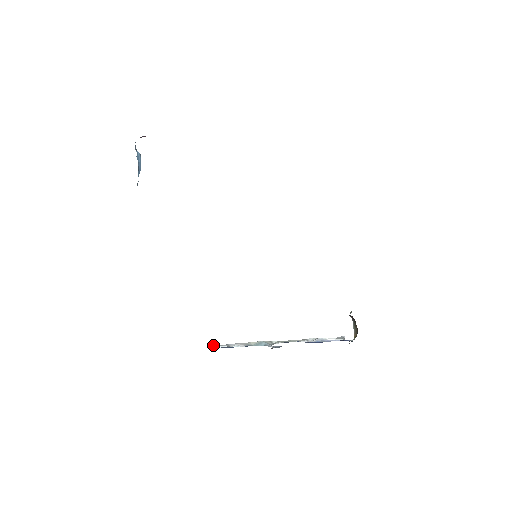
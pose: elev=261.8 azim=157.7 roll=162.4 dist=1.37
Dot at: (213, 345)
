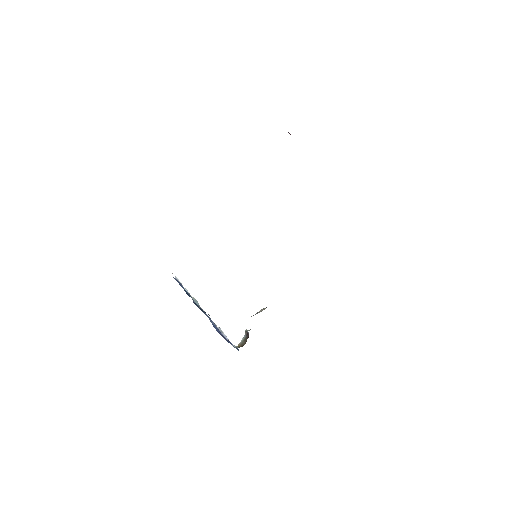
Dot at: occluded
